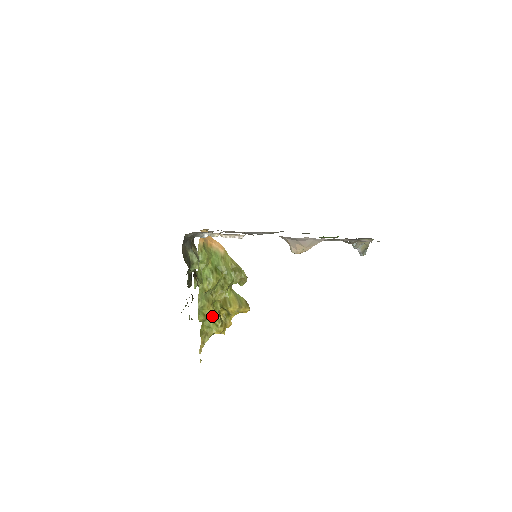
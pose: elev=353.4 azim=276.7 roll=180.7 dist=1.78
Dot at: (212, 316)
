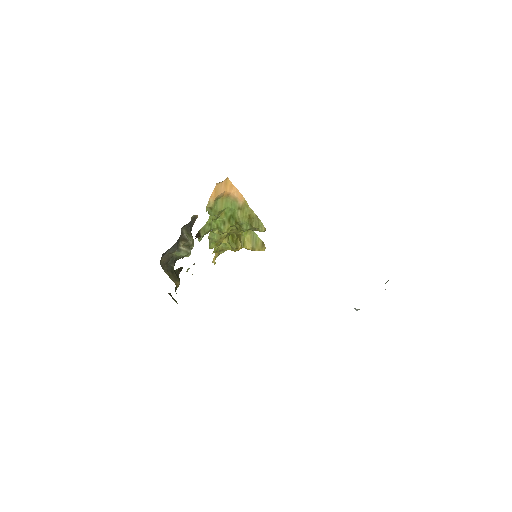
Dot at: (229, 238)
